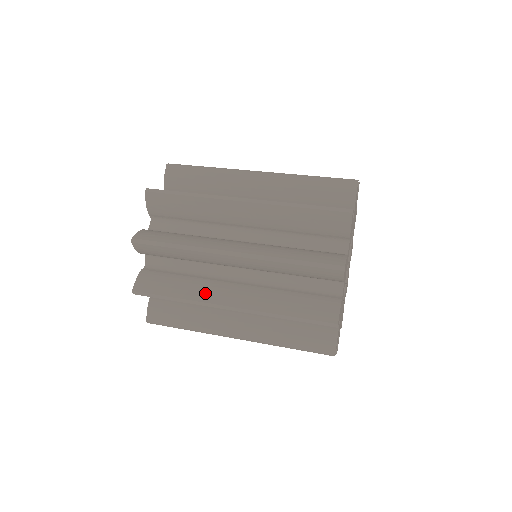
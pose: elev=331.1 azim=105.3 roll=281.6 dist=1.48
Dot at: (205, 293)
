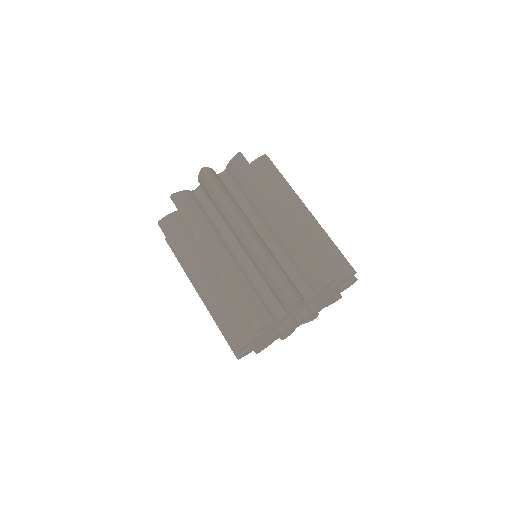
Dot at: (208, 237)
